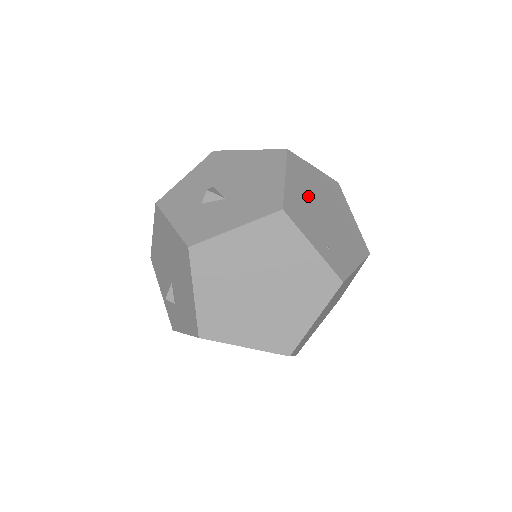
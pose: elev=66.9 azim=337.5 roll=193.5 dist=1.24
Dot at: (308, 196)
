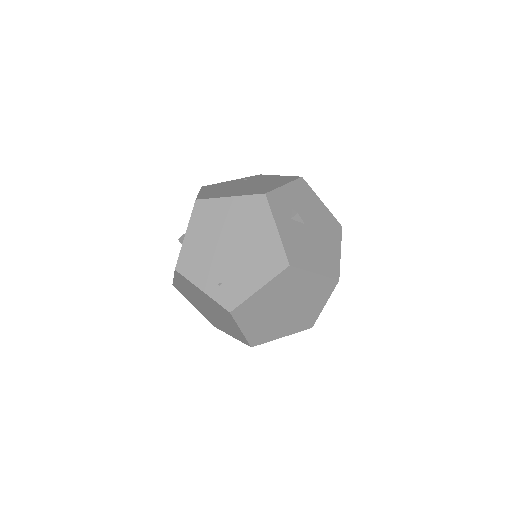
Dot at: (209, 240)
